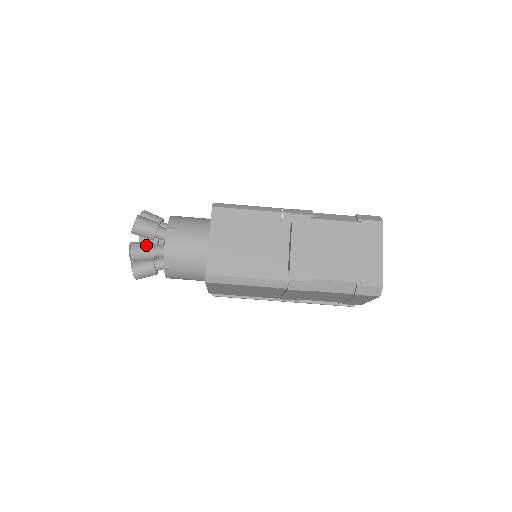
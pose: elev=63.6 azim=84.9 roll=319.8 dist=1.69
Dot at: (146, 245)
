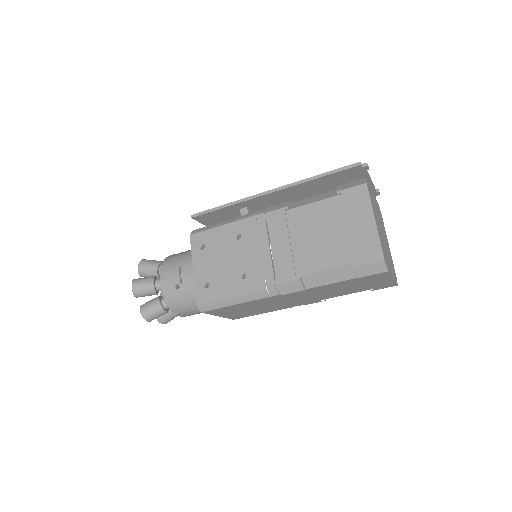
Dot at: (169, 317)
